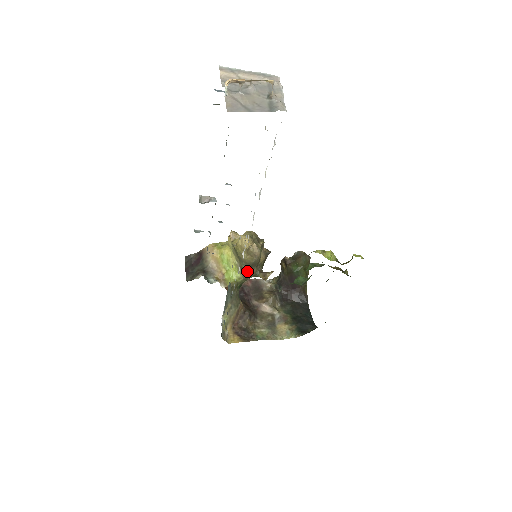
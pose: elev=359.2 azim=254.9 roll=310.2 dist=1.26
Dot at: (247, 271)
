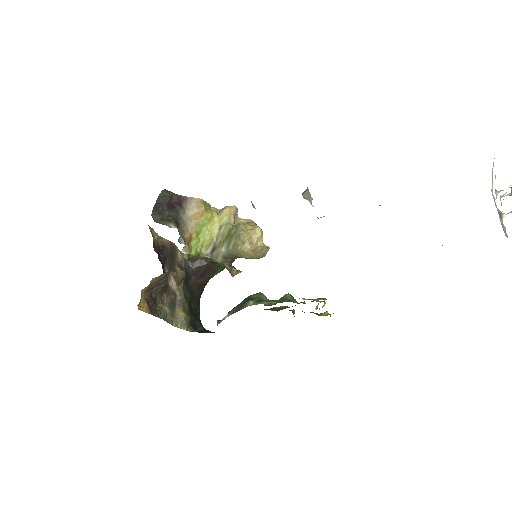
Dot at: (220, 255)
